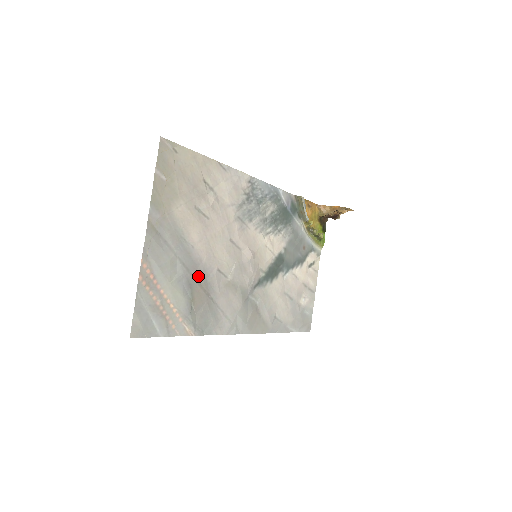
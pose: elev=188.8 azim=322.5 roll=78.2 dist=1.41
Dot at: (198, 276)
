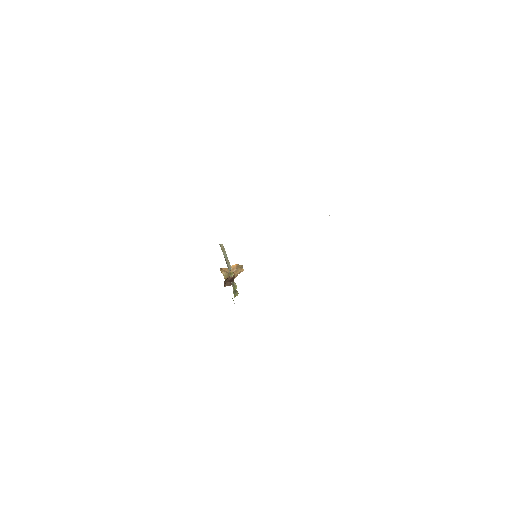
Dot at: occluded
